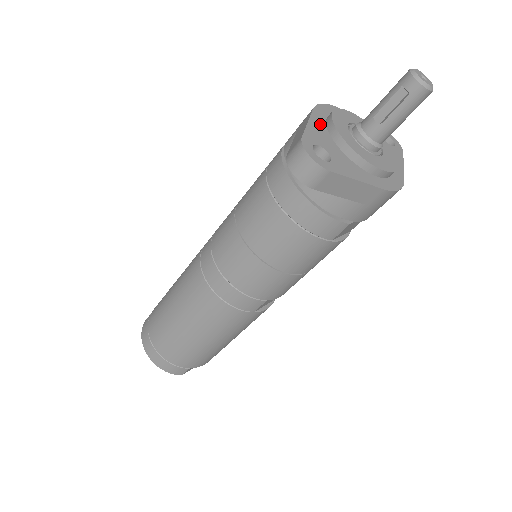
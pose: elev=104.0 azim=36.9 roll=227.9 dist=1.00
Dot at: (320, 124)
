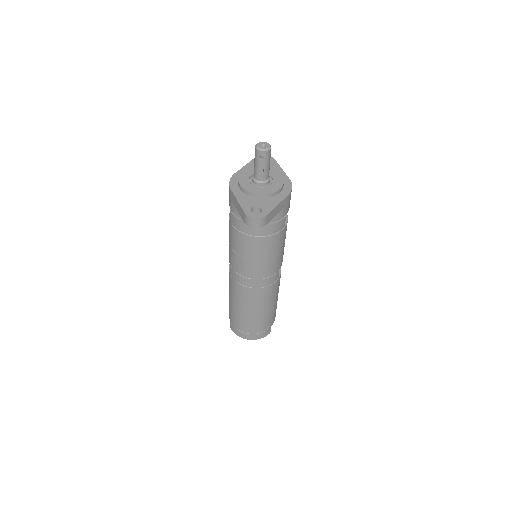
Dot at: (241, 195)
